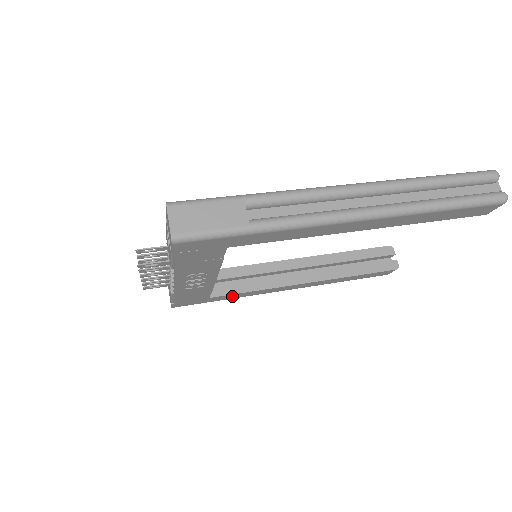
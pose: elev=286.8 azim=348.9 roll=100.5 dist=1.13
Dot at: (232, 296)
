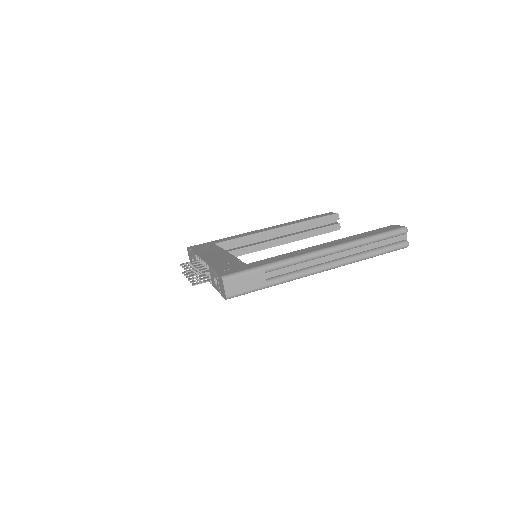
Dot at: occluded
